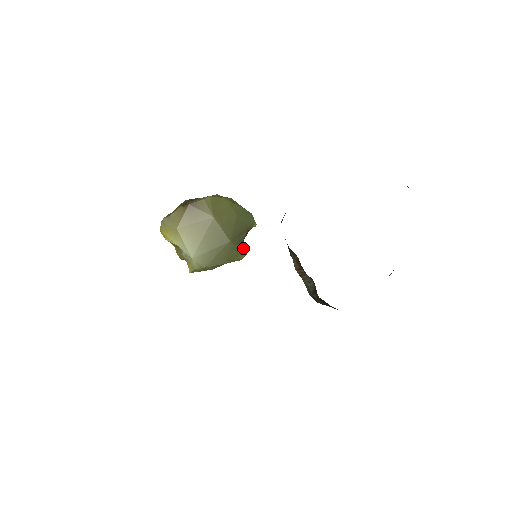
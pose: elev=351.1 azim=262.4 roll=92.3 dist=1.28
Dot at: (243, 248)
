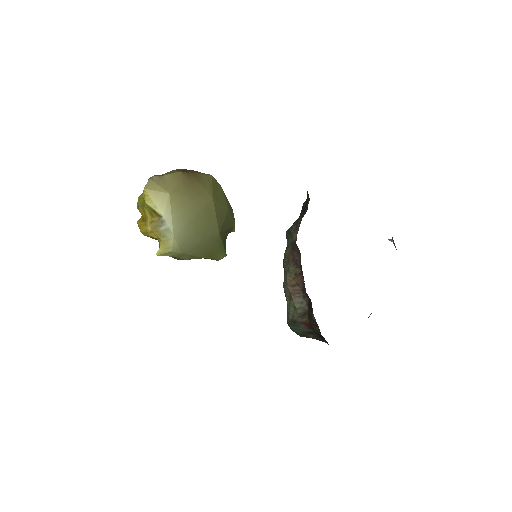
Dot at: (225, 248)
